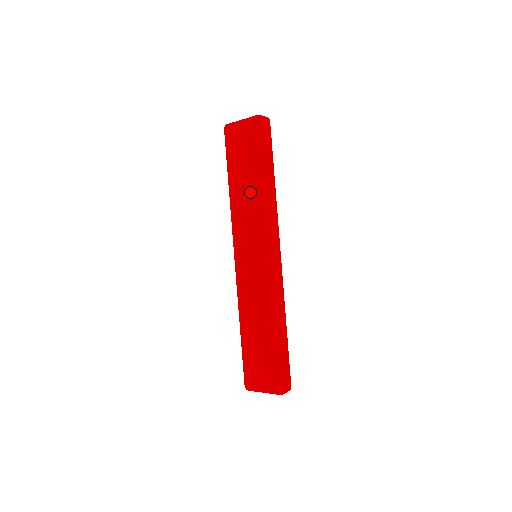
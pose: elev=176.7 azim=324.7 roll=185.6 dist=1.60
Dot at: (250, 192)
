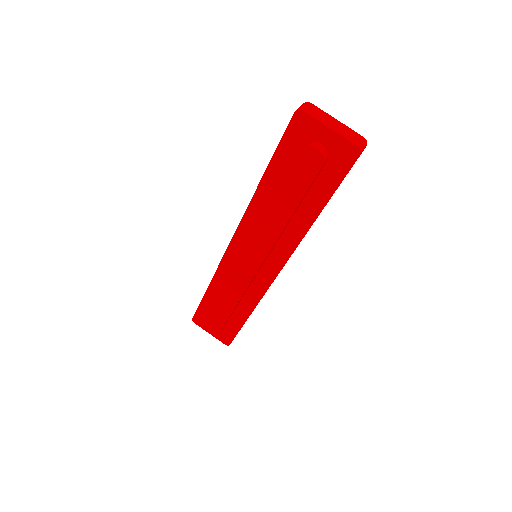
Dot at: (287, 221)
